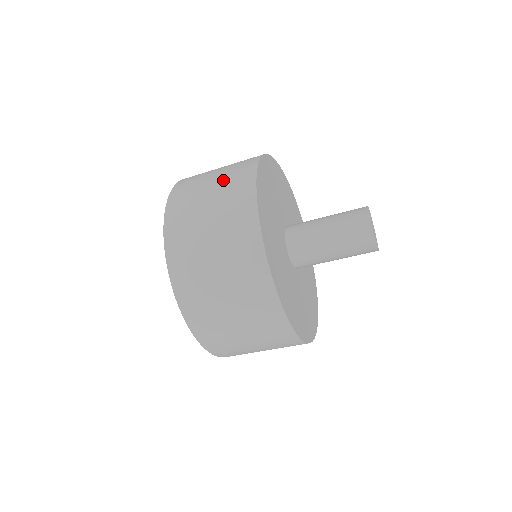
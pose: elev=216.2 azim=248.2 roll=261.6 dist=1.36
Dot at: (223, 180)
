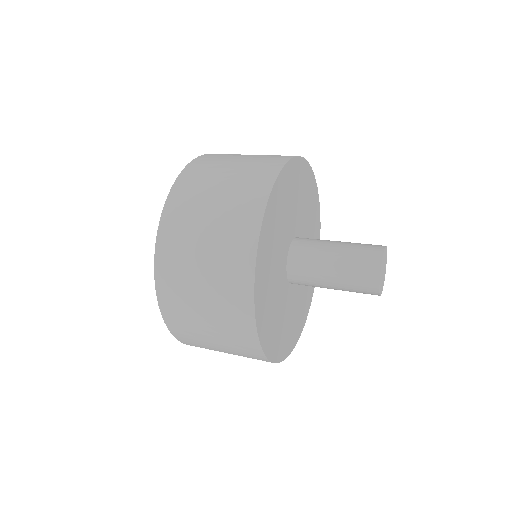
Dot at: (216, 304)
